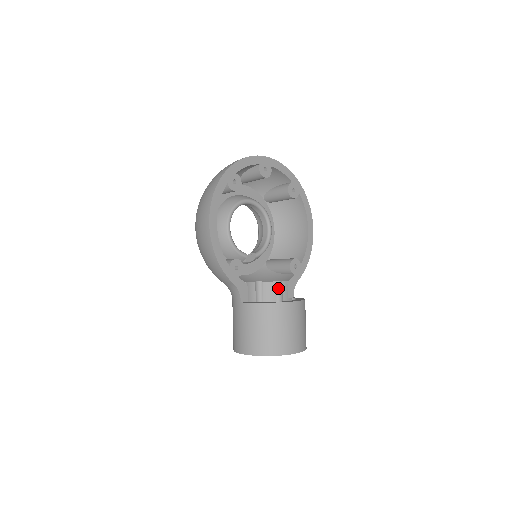
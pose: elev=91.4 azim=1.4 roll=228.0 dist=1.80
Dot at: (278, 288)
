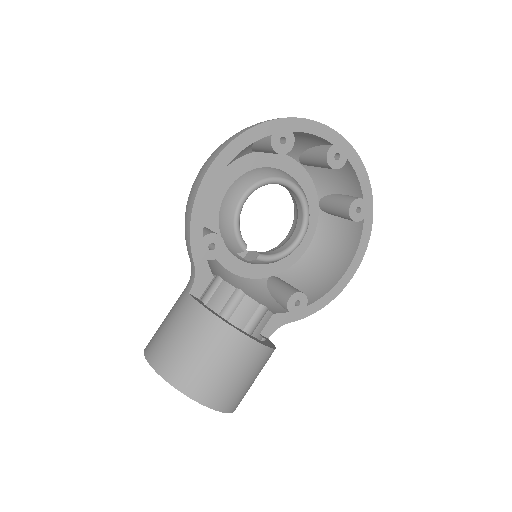
Dot at: (258, 314)
